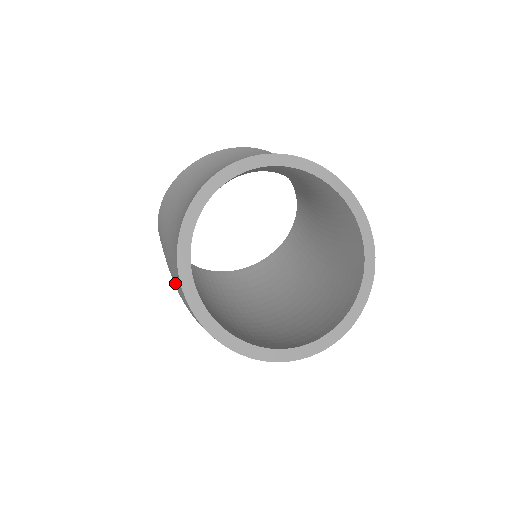
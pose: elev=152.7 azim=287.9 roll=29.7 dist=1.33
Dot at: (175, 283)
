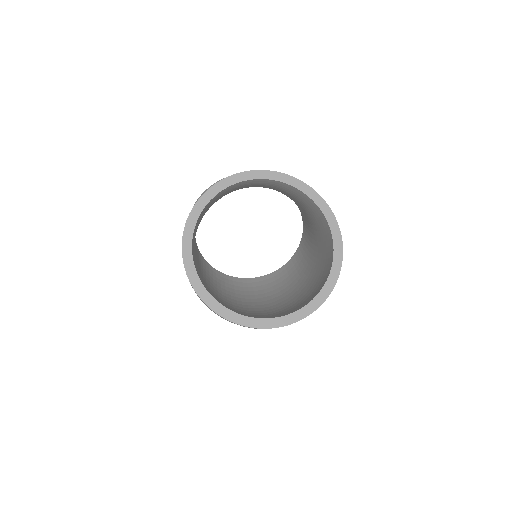
Dot at: occluded
